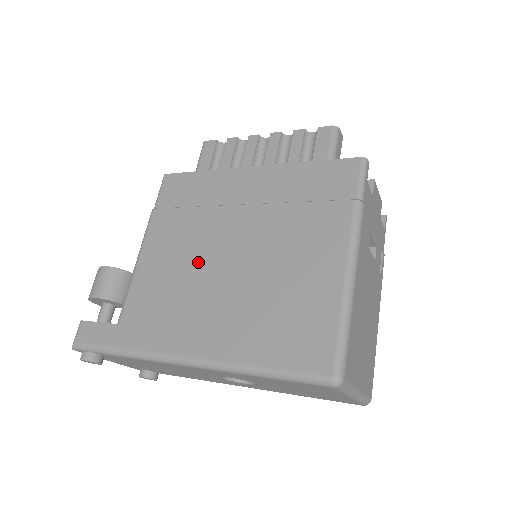
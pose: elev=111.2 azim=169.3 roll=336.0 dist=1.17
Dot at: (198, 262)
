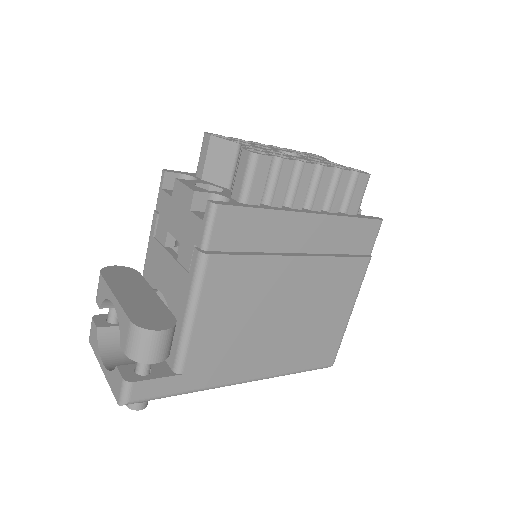
Dot at: (259, 310)
